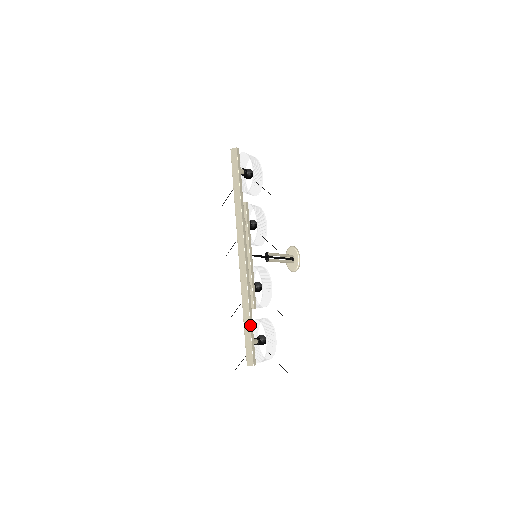
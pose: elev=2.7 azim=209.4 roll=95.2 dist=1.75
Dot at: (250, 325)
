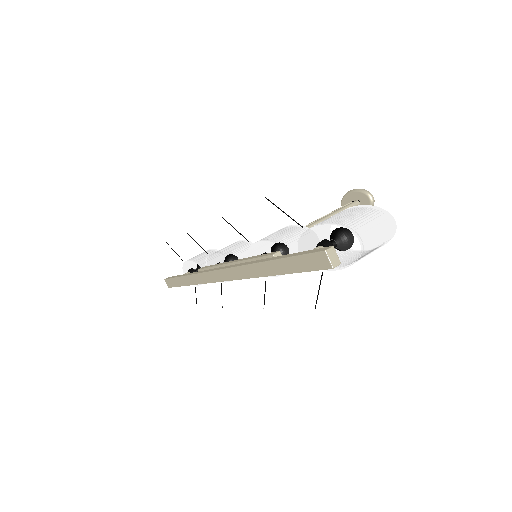
Dot at: occluded
